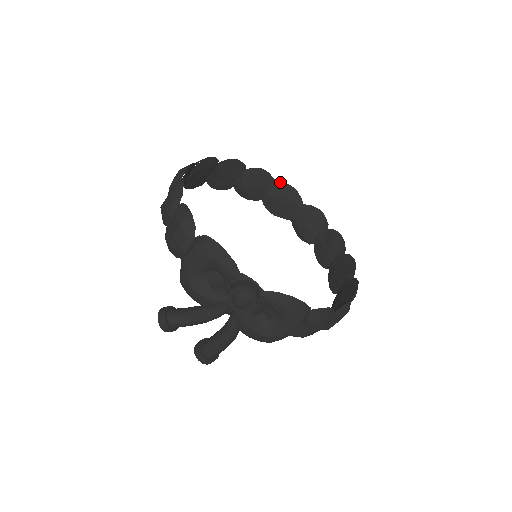
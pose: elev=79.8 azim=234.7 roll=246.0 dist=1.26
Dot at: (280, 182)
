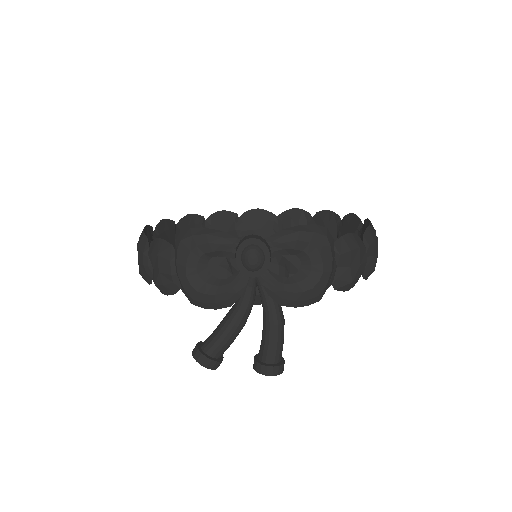
Dot at: (243, 213)
